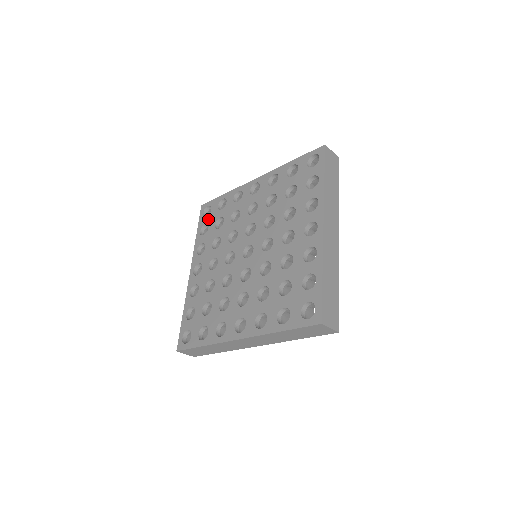
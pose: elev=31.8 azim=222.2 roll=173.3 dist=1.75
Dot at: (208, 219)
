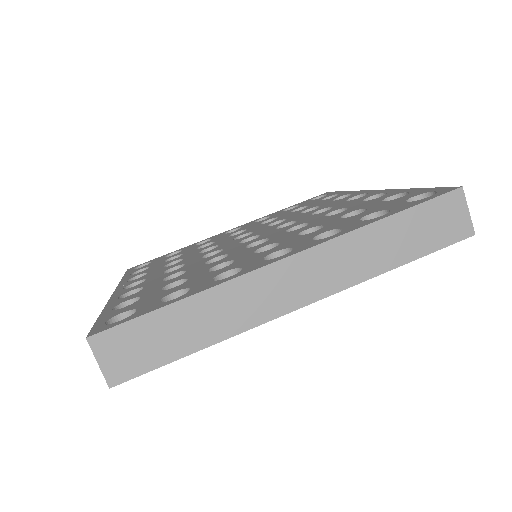
Dot at: (147, 265)
